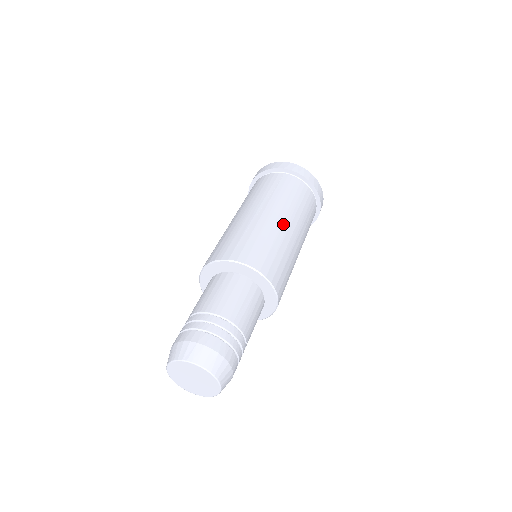
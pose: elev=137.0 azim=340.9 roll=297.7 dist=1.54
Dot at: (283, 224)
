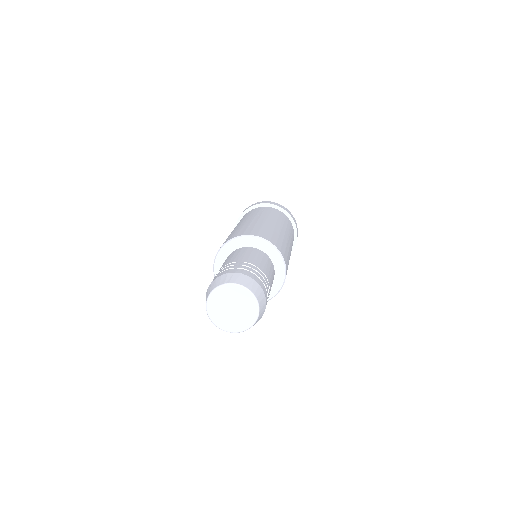
Dot at: (276, 226)
